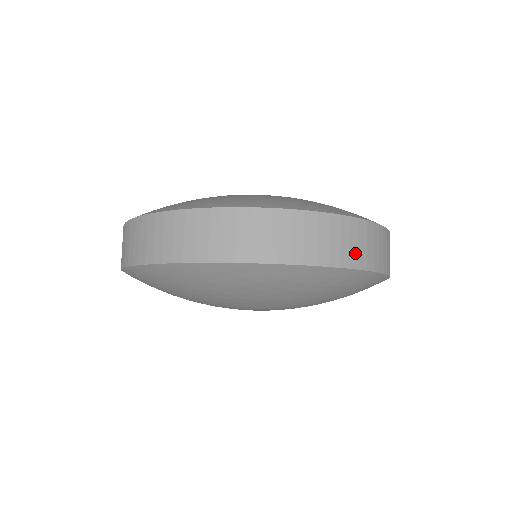
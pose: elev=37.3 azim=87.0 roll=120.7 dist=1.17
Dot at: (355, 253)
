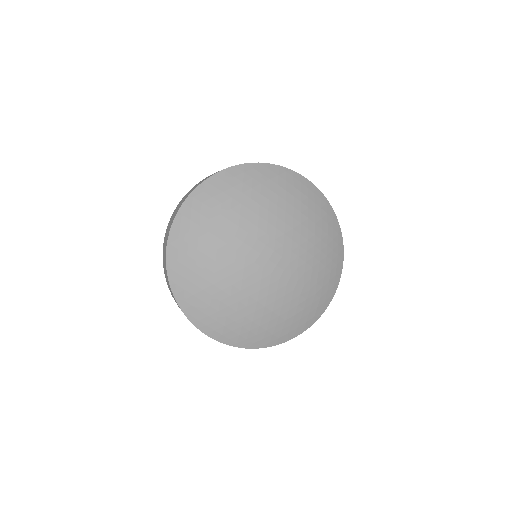
Dot at: occluded
